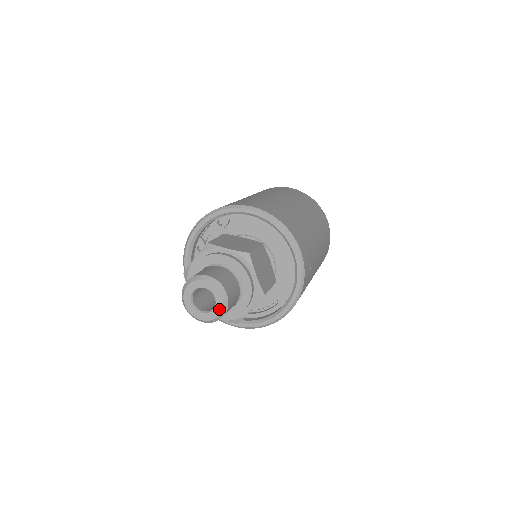
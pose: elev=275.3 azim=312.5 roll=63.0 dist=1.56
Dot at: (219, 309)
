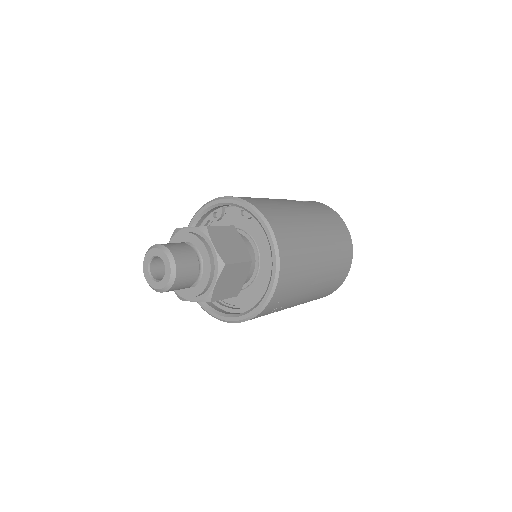
Dot at: (161, 286)
